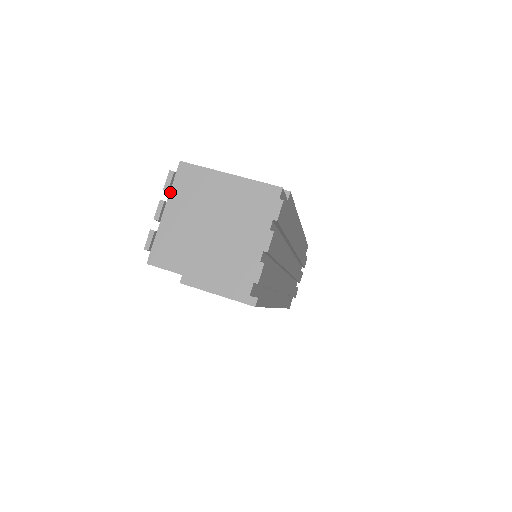
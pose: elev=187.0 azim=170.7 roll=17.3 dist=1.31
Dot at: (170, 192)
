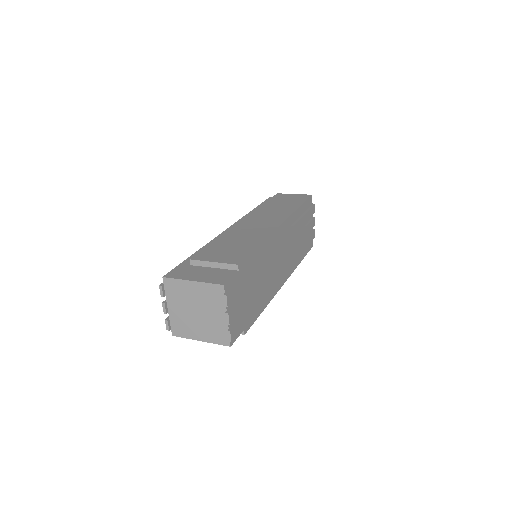
Dot at: occluded
